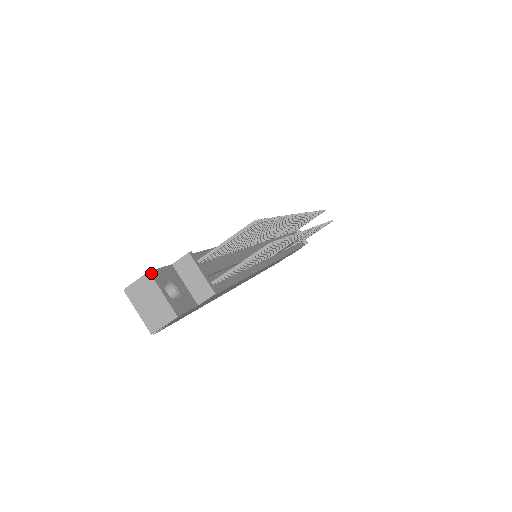
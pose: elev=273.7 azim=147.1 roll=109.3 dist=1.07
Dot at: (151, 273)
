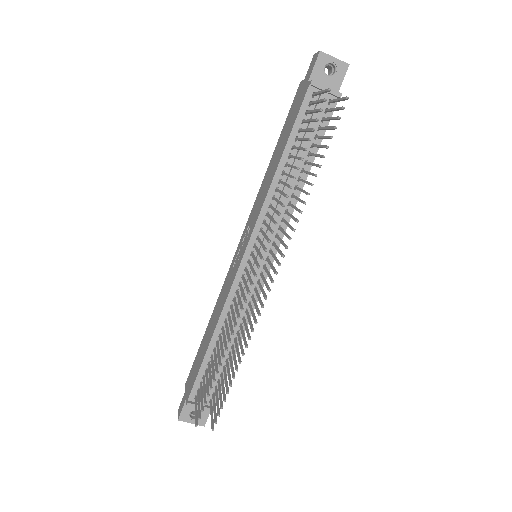
Dot at: (179, 420)
